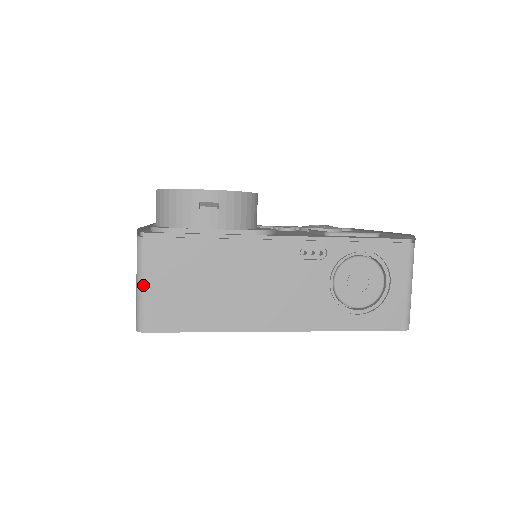
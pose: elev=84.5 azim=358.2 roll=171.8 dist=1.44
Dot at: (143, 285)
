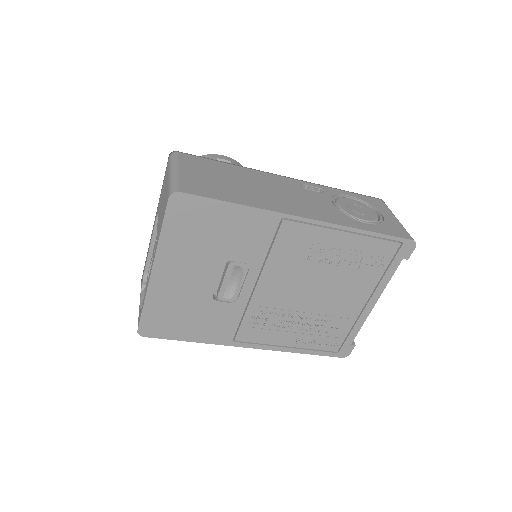
Dot at: (177, 171)
